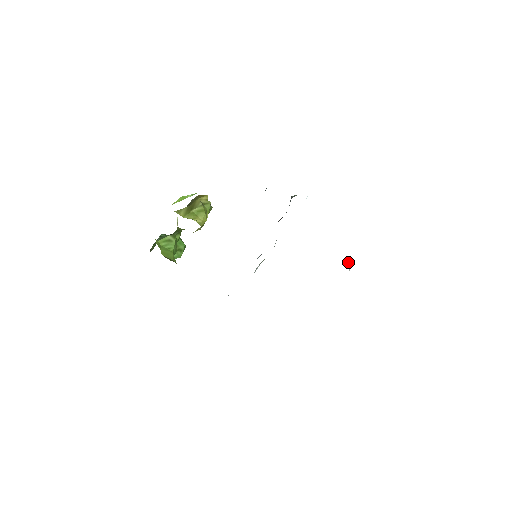
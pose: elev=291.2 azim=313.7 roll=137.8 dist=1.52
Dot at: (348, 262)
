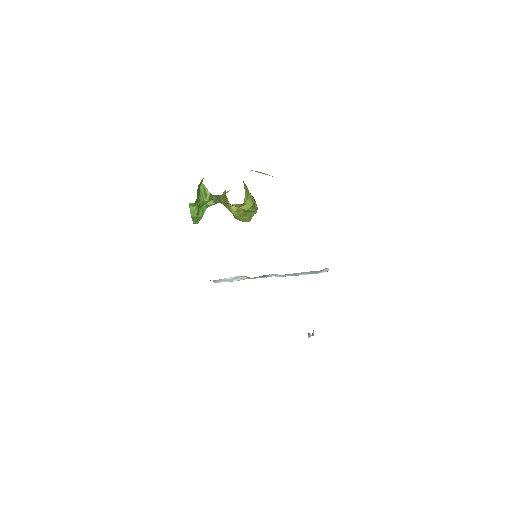
Dot at: occluded
